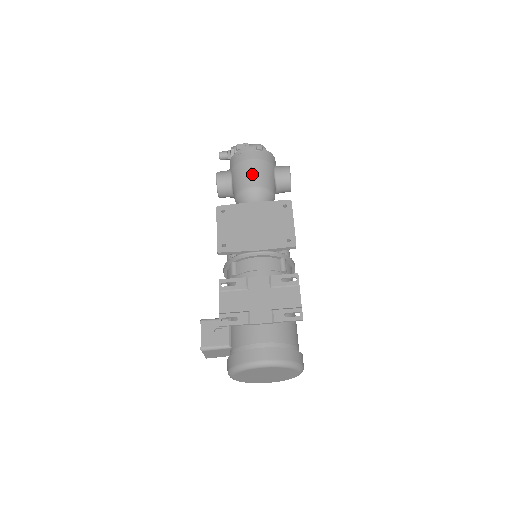
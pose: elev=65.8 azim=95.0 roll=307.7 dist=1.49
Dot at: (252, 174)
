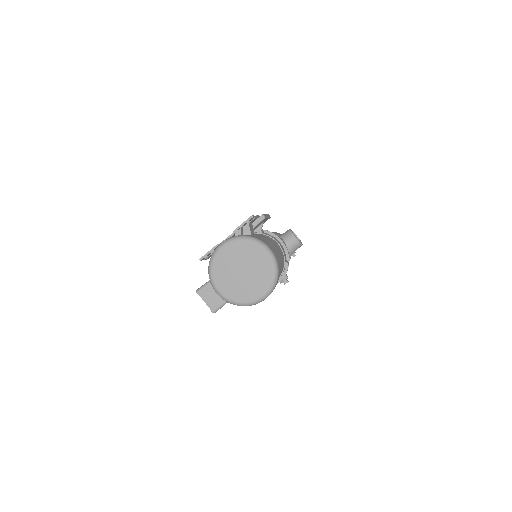
Dot at: occluded
